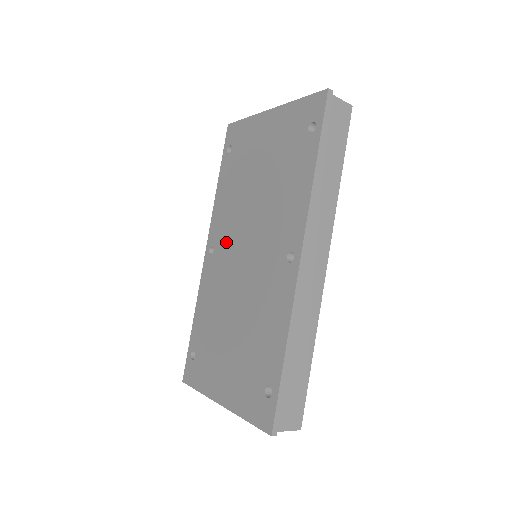
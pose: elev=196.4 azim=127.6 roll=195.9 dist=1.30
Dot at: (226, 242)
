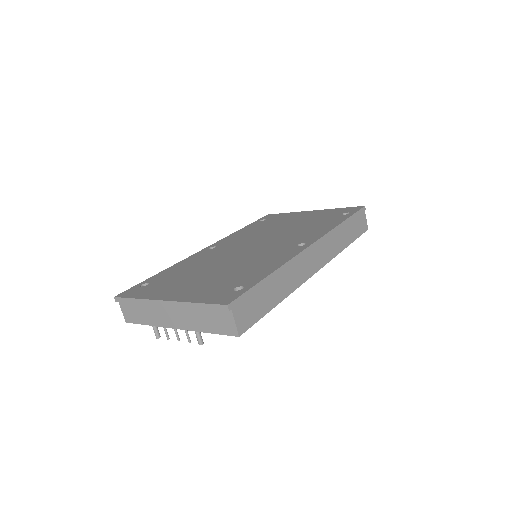
Dot at: (234, 244)
